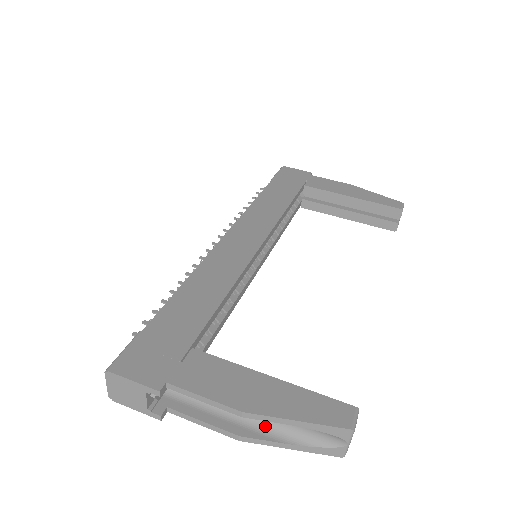
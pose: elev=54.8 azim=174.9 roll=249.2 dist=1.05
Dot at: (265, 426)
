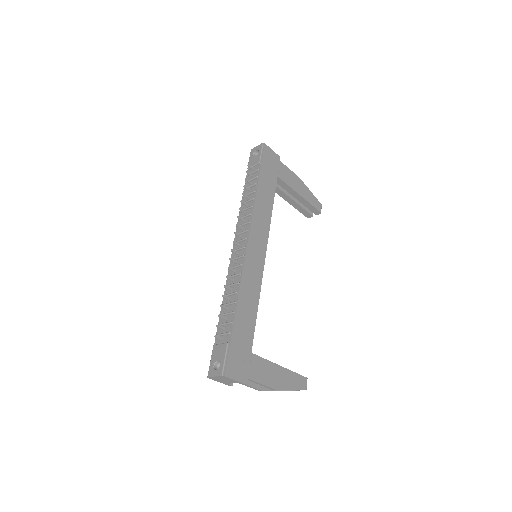
Dot at: occluded
